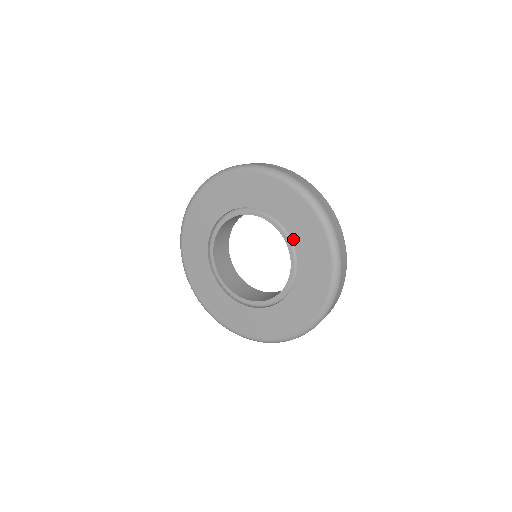
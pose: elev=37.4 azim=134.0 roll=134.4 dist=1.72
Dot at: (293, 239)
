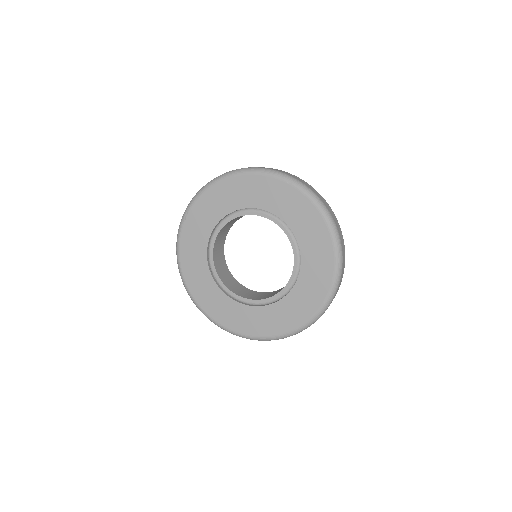
Dot at: (302, 265)
